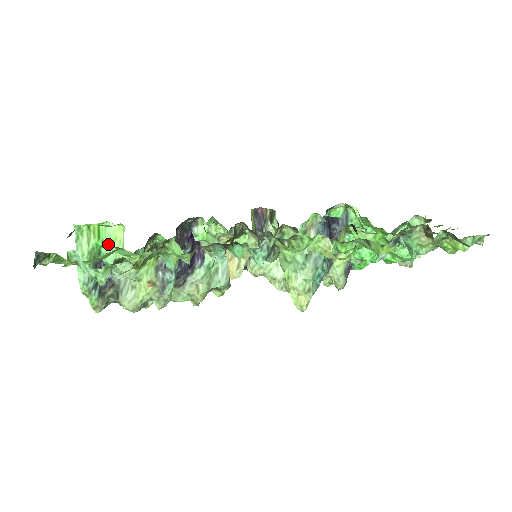
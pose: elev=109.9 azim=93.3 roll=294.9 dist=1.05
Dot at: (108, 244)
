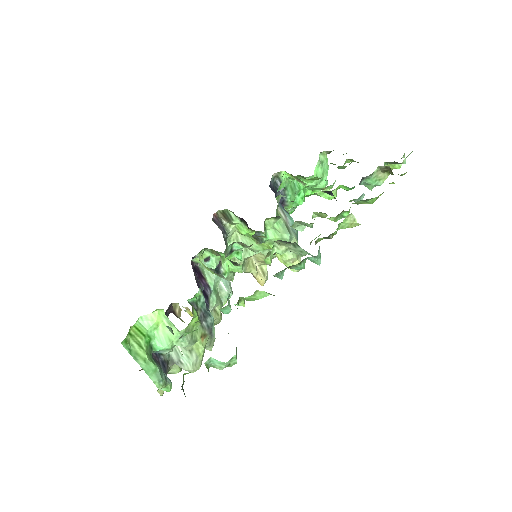
Dot at: (153, 334)
